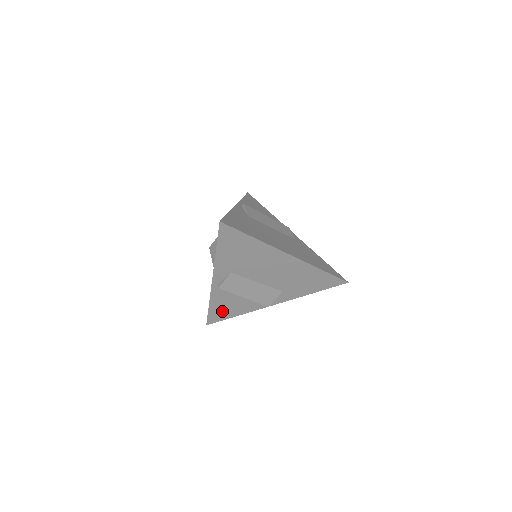
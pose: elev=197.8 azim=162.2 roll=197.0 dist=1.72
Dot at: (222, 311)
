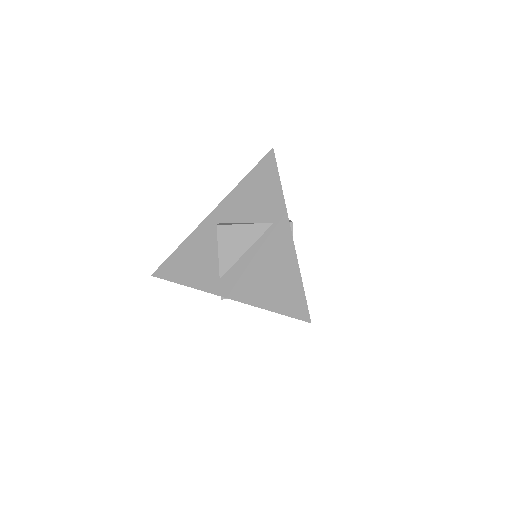
Dot at: occluded
